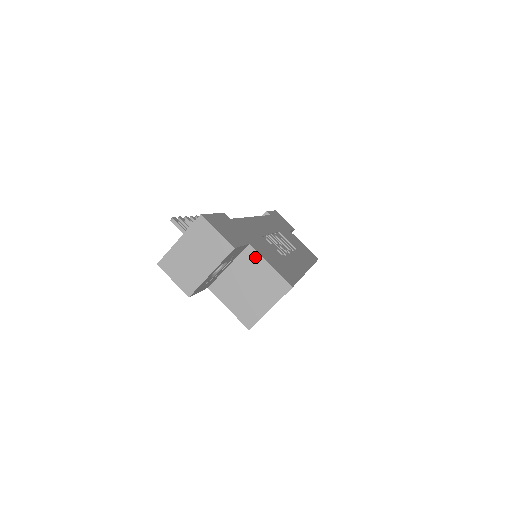
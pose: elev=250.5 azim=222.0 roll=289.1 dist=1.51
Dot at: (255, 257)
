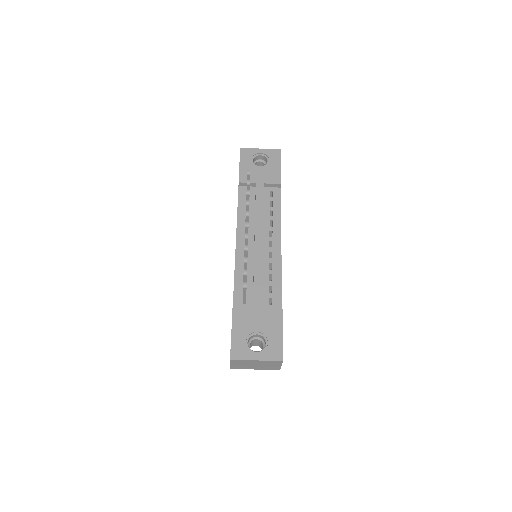
Dot at: occluded
